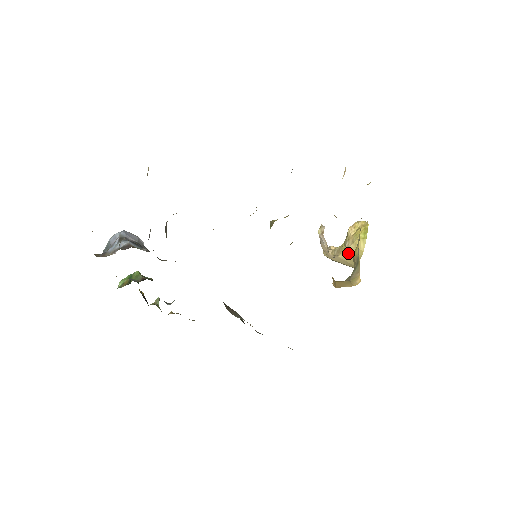
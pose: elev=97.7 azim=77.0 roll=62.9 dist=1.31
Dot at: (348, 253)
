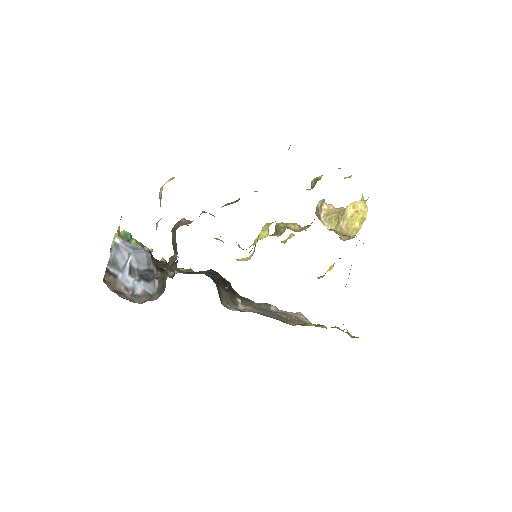
Dot at: (339, 232)
